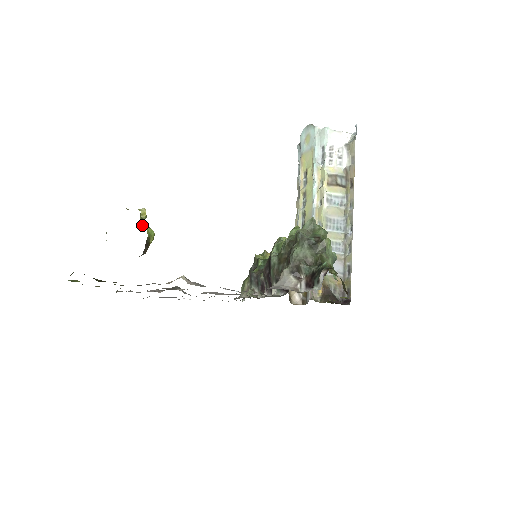
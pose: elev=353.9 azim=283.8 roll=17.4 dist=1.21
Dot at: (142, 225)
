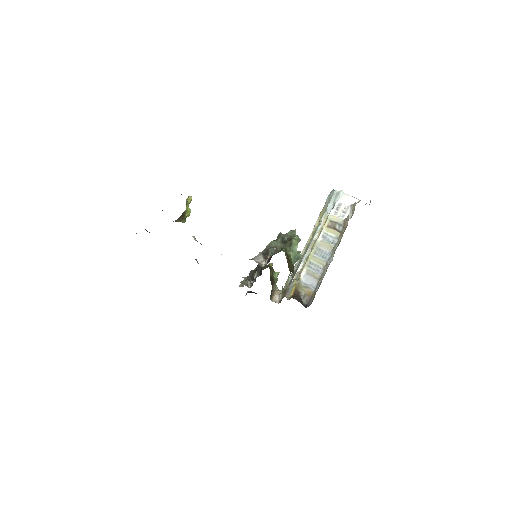
Dot at: (186, 205)
